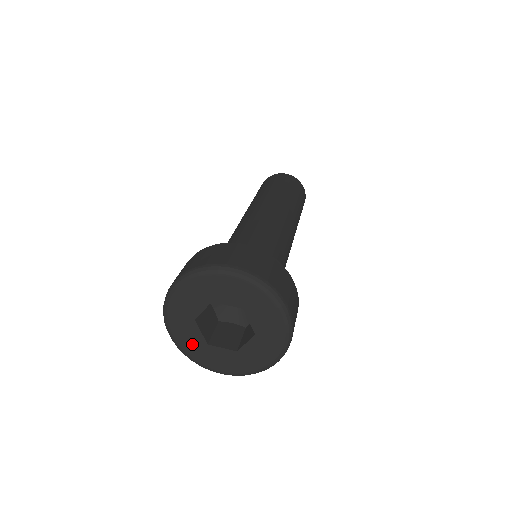
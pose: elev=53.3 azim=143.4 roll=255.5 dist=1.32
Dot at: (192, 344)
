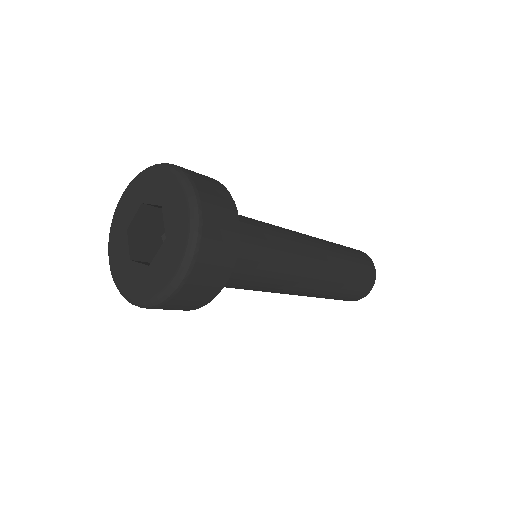
Dot at: (120, 262)
